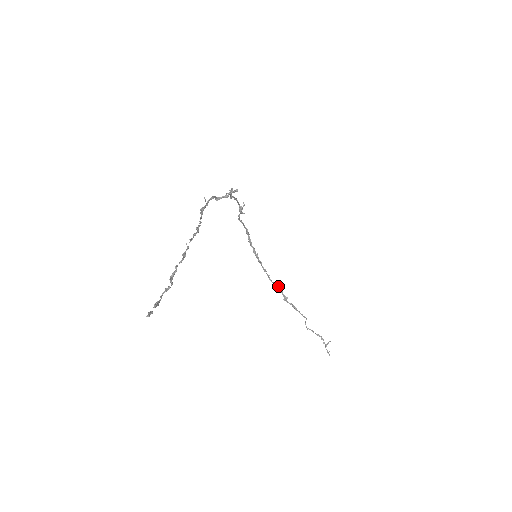
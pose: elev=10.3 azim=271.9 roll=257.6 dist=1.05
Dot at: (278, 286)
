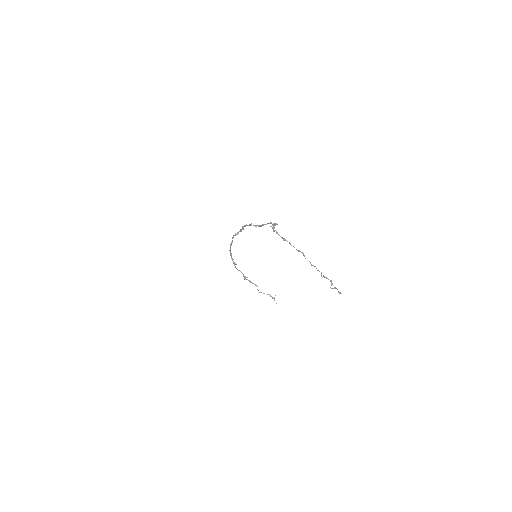
Dot at: (240, 271)
